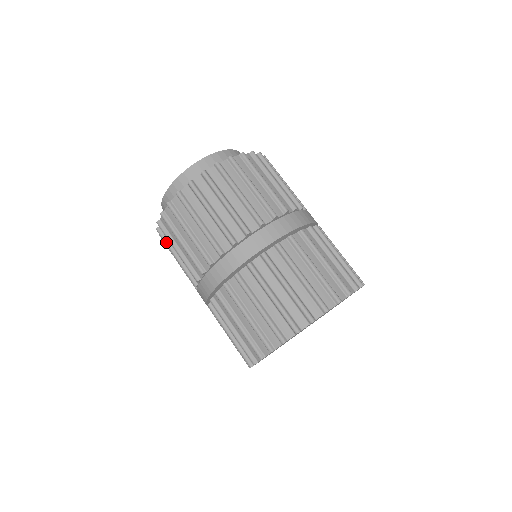
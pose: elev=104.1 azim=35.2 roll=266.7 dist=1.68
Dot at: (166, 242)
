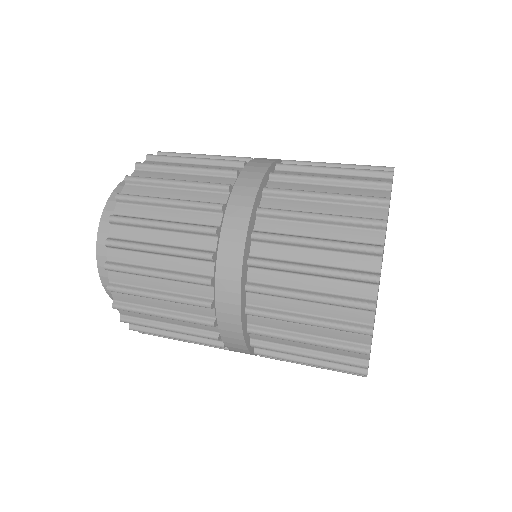
Dot at: (136, 309)
